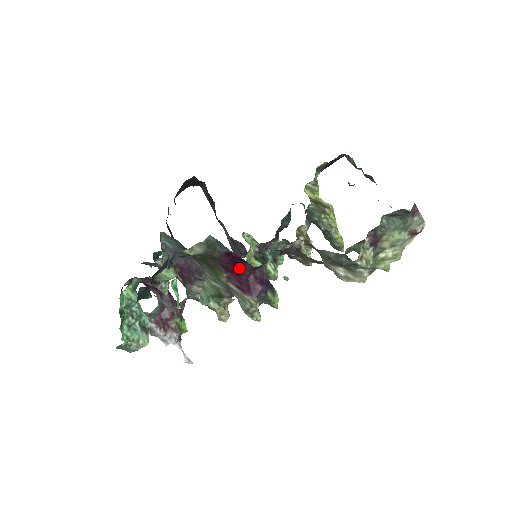
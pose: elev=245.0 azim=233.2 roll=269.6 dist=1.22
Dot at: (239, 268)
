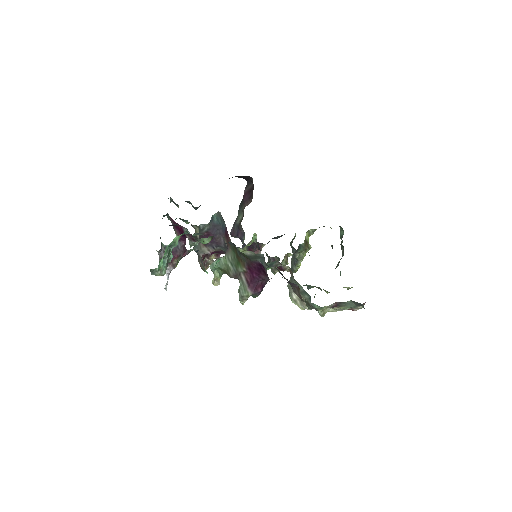
Dot at: (258, 274)
